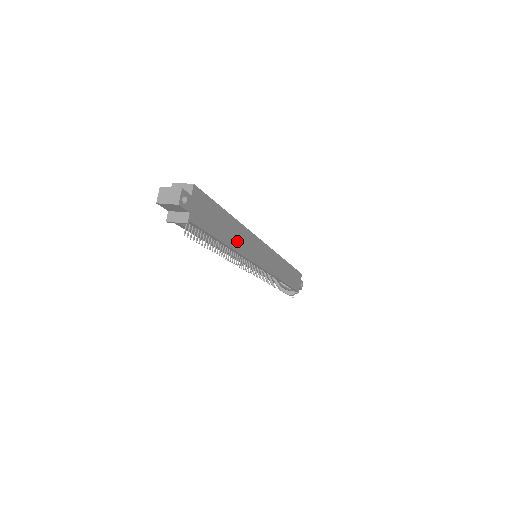
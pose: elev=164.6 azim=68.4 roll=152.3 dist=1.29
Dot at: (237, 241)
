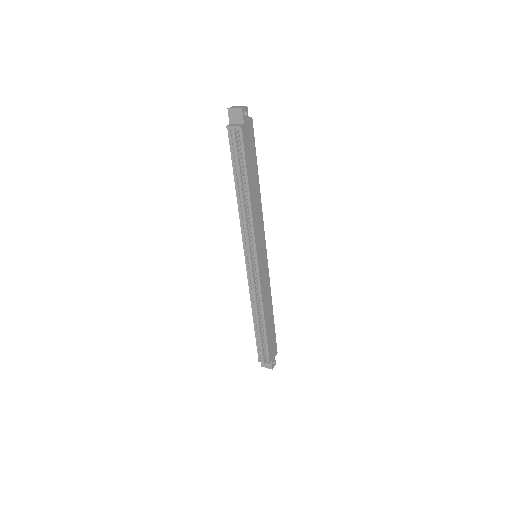
Dot at: (254, 203)
